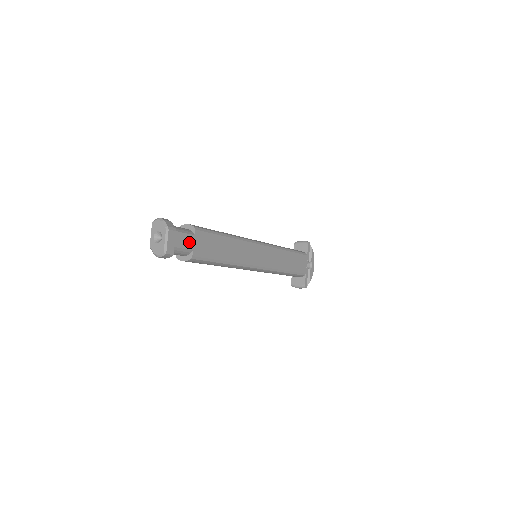
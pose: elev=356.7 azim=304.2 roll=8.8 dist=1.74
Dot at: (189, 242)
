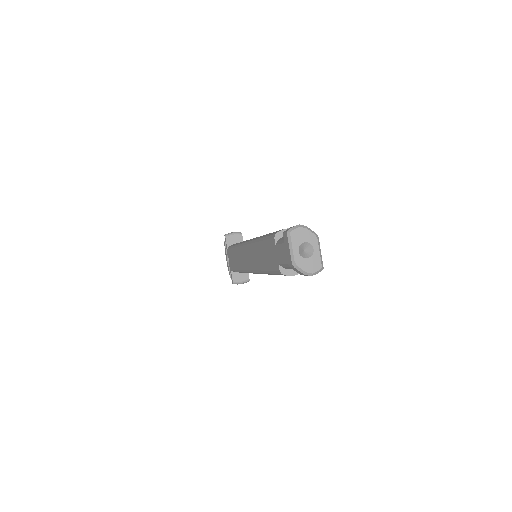
Dot at: occluded
